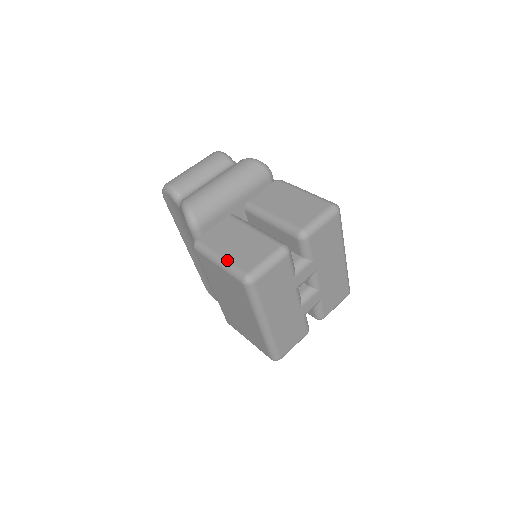
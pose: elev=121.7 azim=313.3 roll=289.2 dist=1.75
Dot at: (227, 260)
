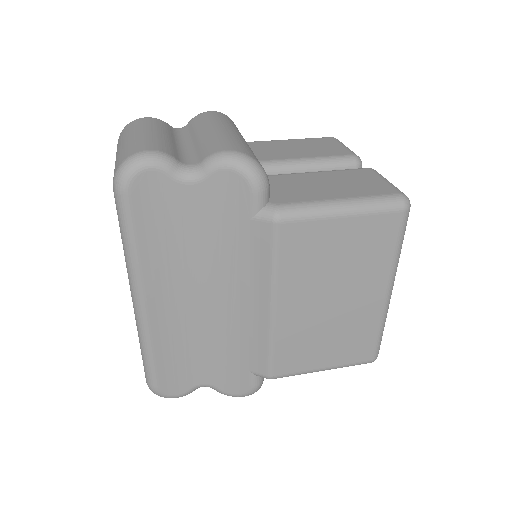
Dot at: (357, 197)
